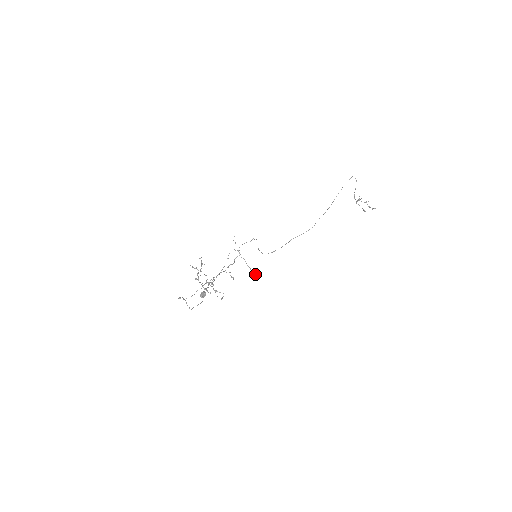
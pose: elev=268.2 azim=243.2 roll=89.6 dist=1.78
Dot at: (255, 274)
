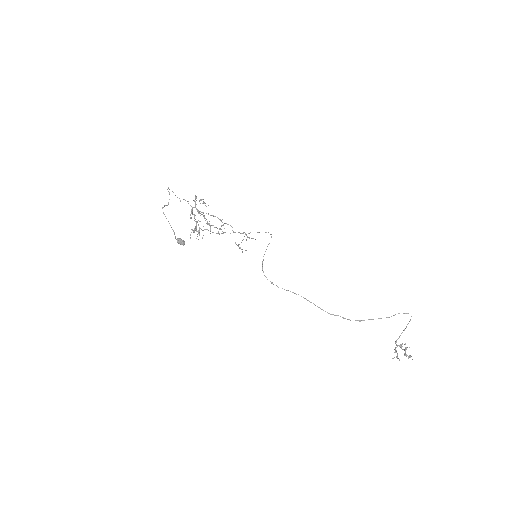
Dot at: (240, 247)
